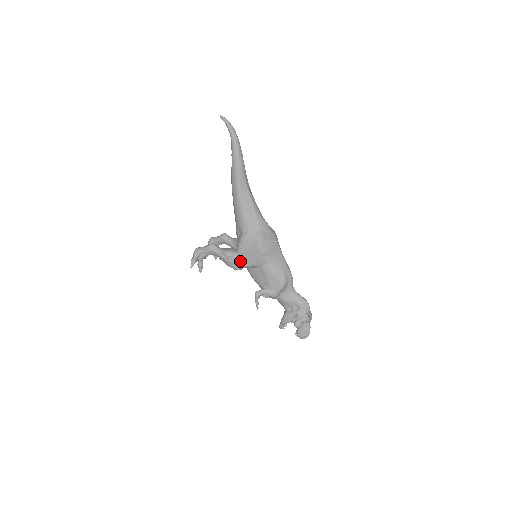
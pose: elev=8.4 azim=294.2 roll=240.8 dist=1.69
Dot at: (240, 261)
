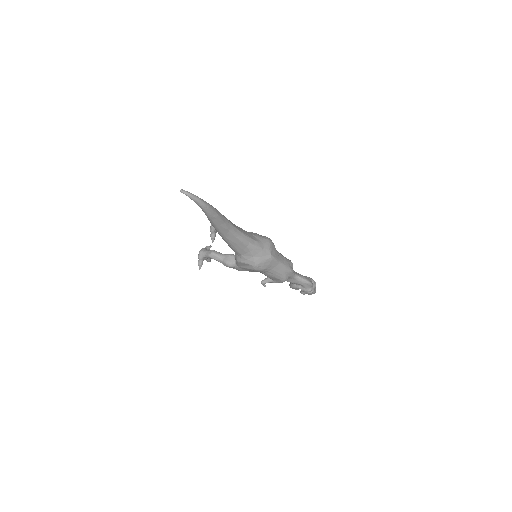
Dot at: (241, 269)
